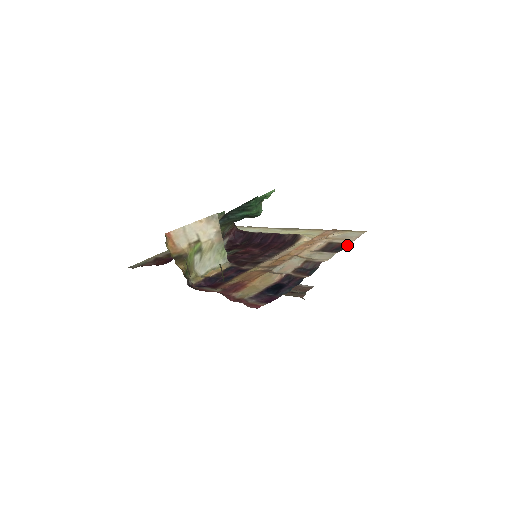
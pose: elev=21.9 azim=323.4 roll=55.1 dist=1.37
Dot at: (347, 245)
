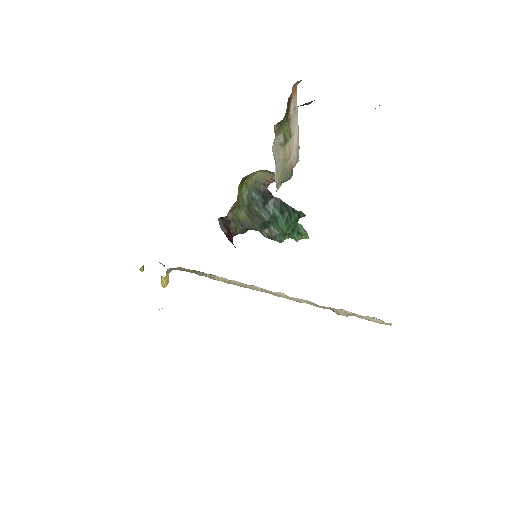
Dot at: occluded
